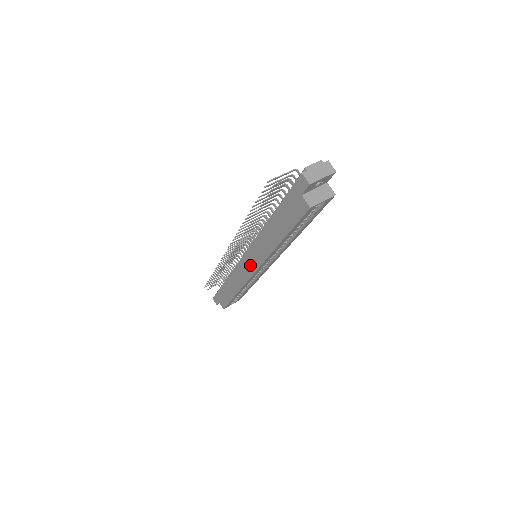
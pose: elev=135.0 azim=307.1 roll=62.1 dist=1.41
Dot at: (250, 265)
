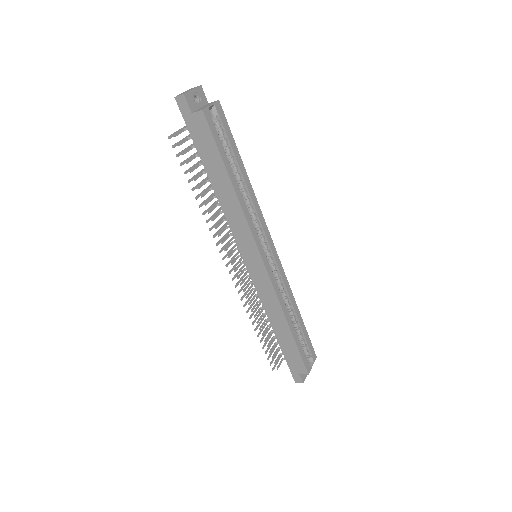
Dot at: (255, 261)
